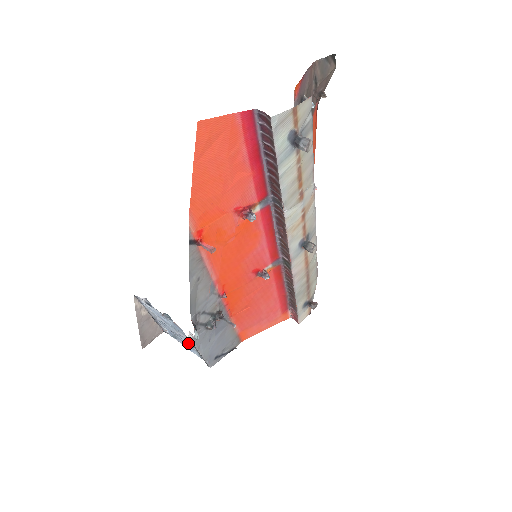
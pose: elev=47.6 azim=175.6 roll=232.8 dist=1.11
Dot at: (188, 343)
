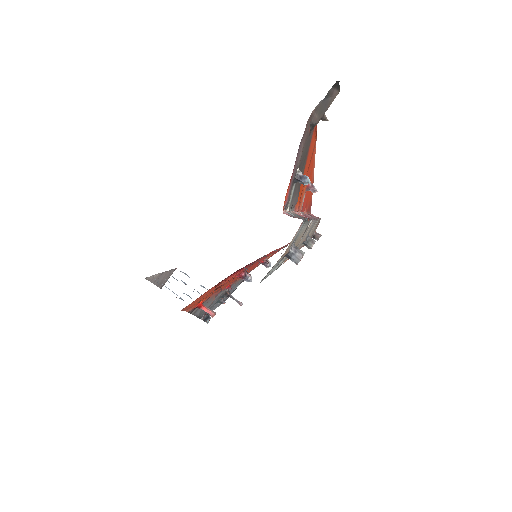
Dot at: occluded
